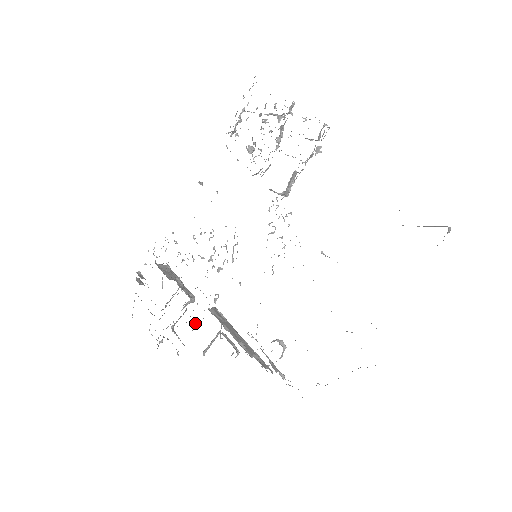
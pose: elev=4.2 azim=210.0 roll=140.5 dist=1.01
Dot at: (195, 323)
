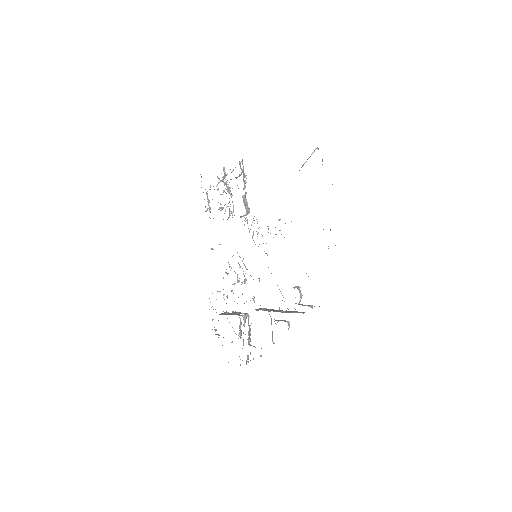
Dot at: occluded
